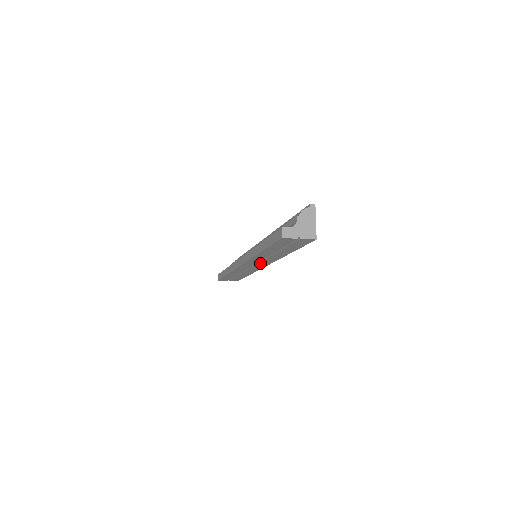
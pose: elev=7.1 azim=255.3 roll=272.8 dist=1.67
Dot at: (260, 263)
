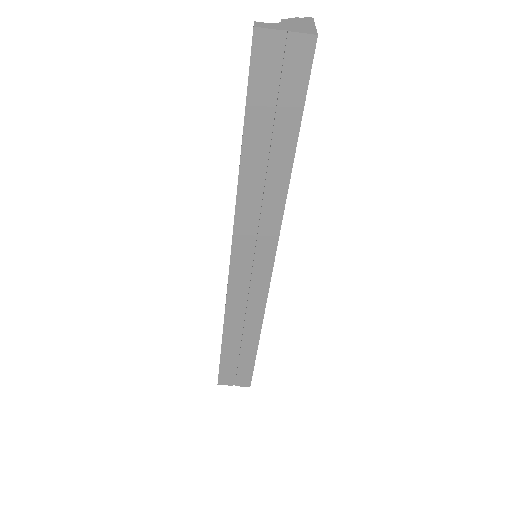
Dot at: (258, 246)
